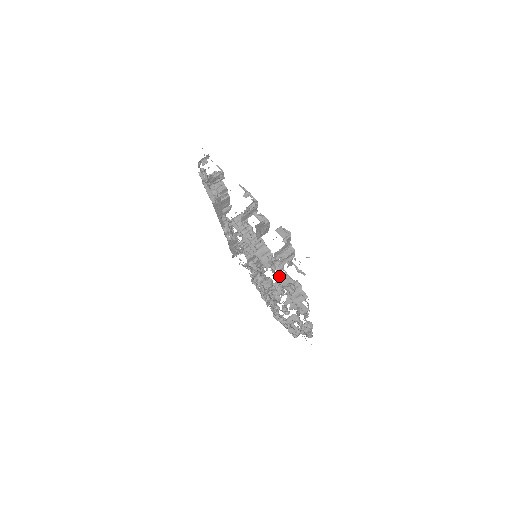
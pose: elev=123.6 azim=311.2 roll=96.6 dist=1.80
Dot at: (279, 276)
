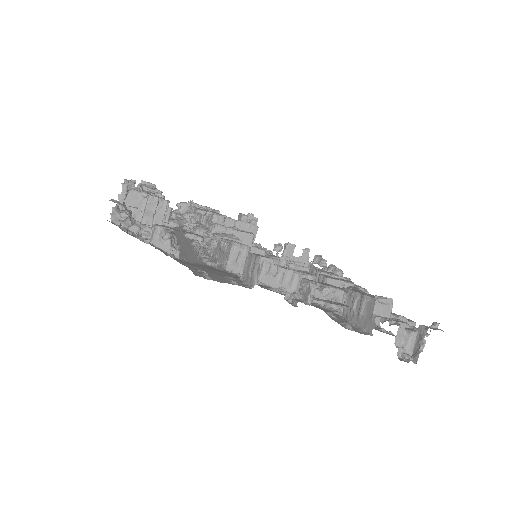
Dot at: occluded
